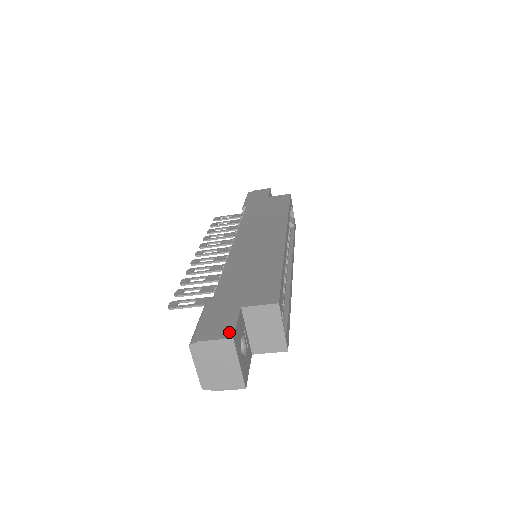
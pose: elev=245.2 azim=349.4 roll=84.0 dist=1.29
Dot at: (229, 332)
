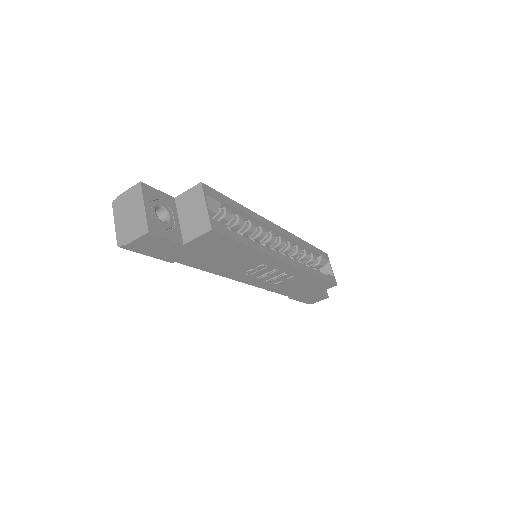
Dot at: occluded
